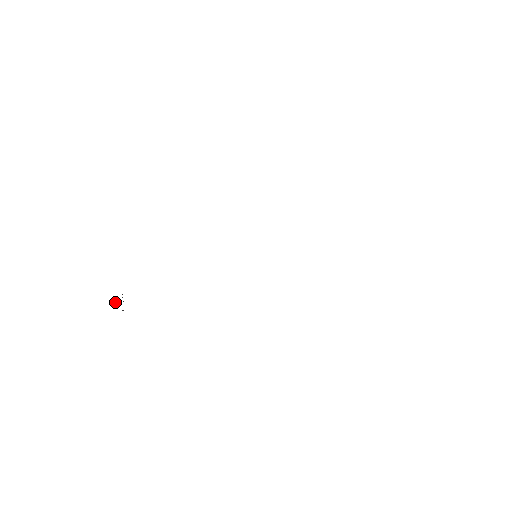
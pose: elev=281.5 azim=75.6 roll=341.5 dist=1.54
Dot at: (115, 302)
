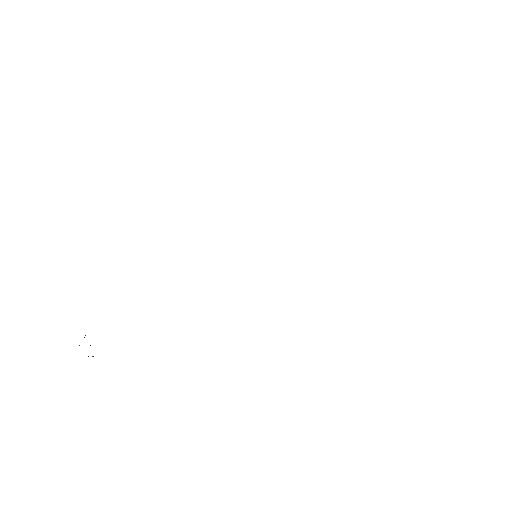
Dot at: occluded
